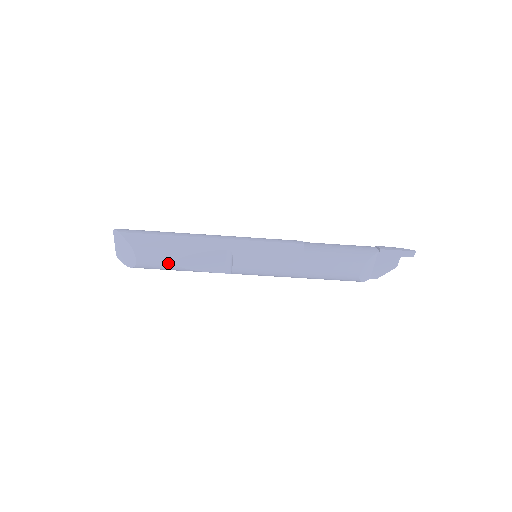
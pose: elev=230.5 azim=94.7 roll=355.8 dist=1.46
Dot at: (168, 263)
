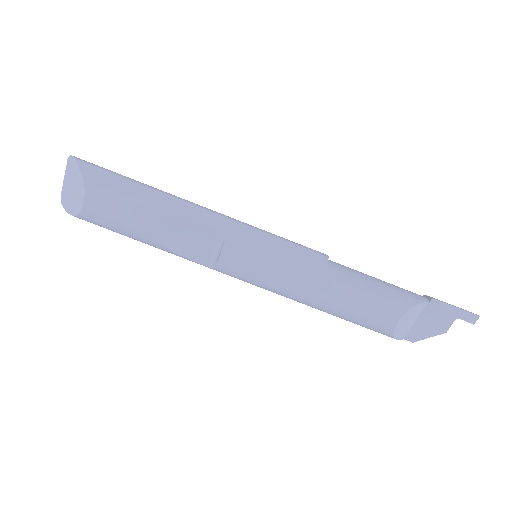
Dot at: (129, 222)
